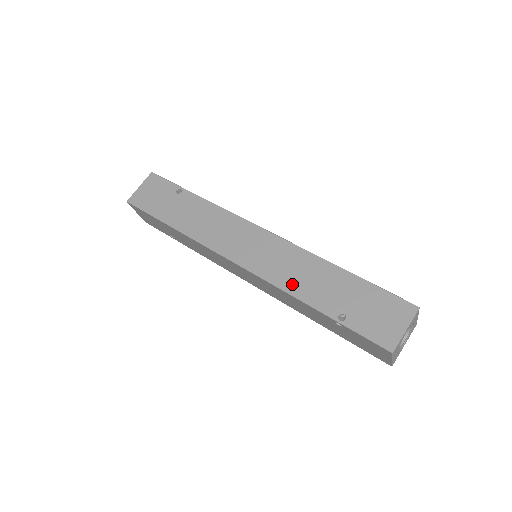
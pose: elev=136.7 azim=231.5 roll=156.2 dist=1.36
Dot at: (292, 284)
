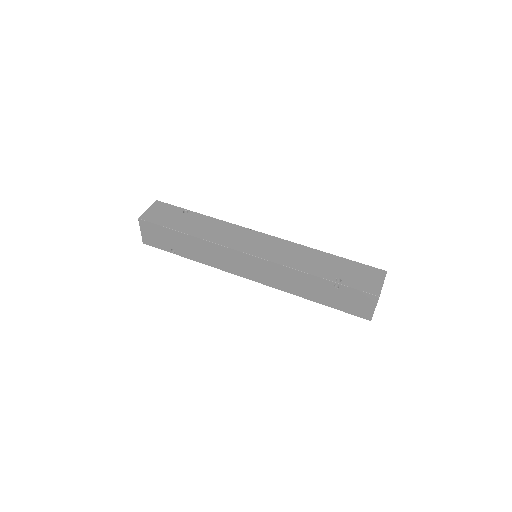
Dot at: (297, 264)
